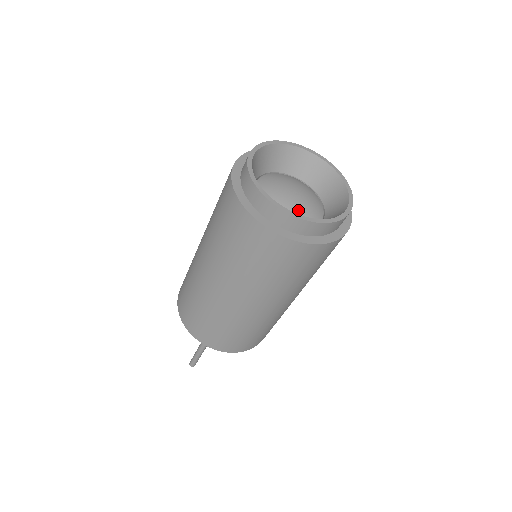
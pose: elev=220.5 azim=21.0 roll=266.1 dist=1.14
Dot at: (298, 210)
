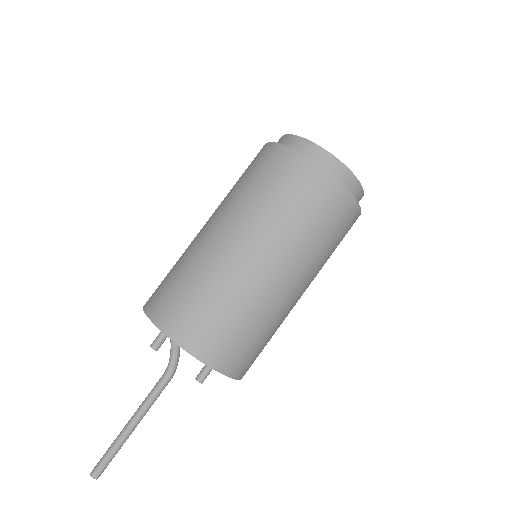
Dot at: occluded
